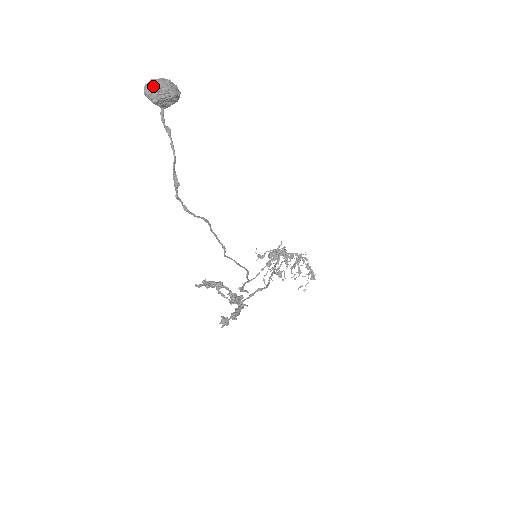
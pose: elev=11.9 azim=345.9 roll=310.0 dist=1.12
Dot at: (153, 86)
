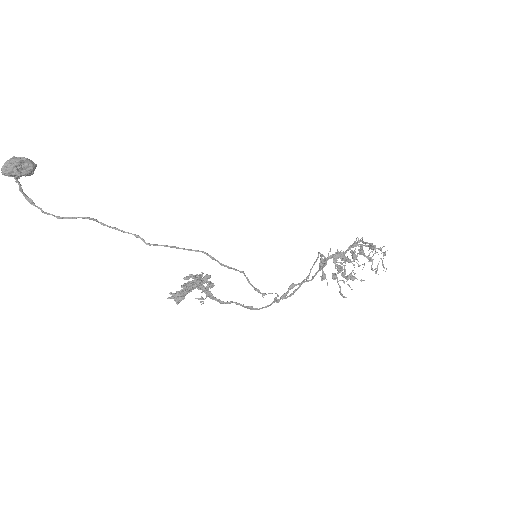
Dot at: (3, 166)
